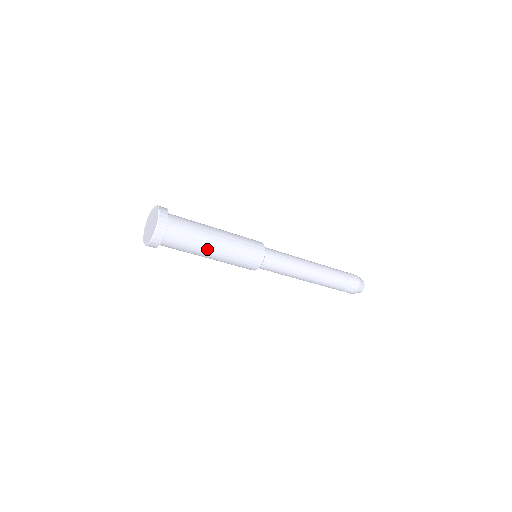
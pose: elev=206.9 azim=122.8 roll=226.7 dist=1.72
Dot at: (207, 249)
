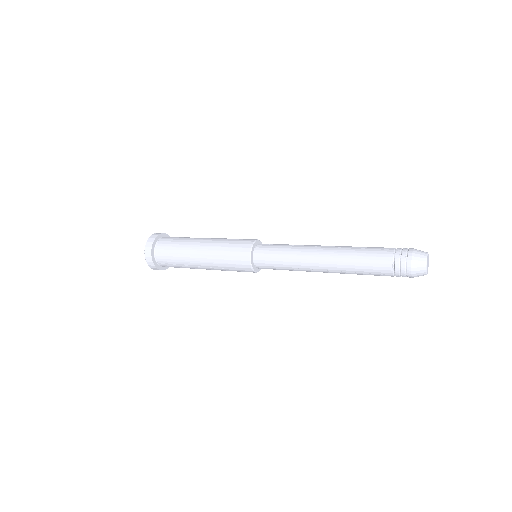
Dot at: occluded
